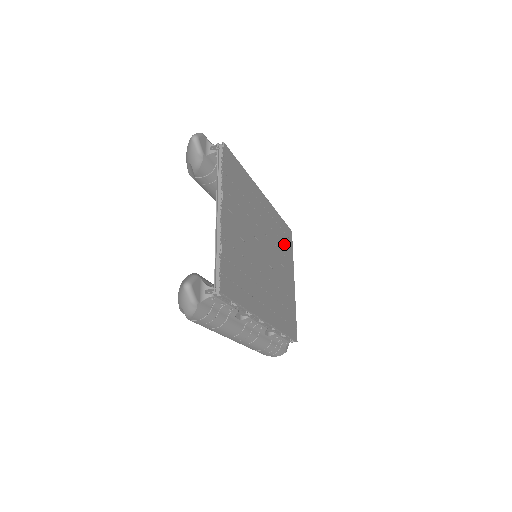
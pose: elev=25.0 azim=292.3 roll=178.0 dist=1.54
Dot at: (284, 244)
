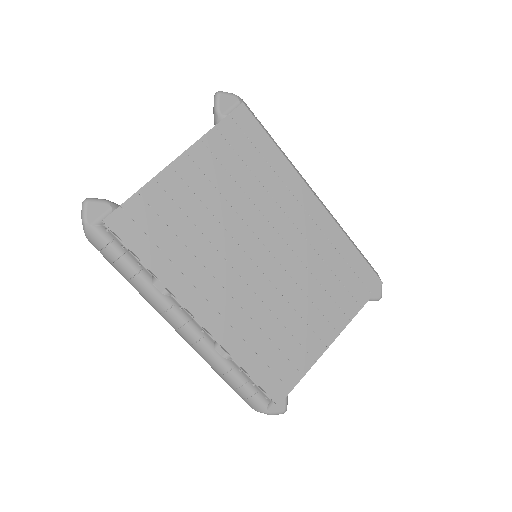
Dot at: (339, 281)
